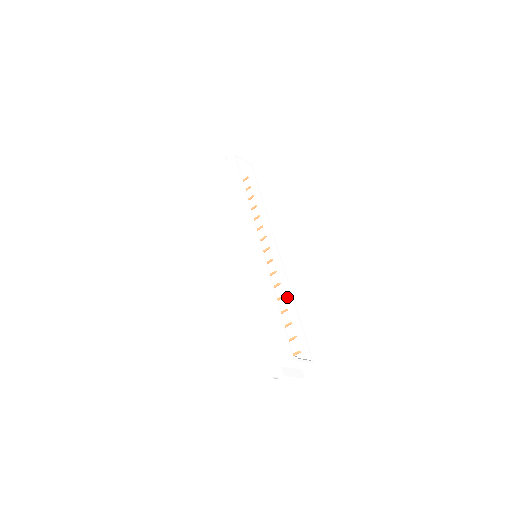
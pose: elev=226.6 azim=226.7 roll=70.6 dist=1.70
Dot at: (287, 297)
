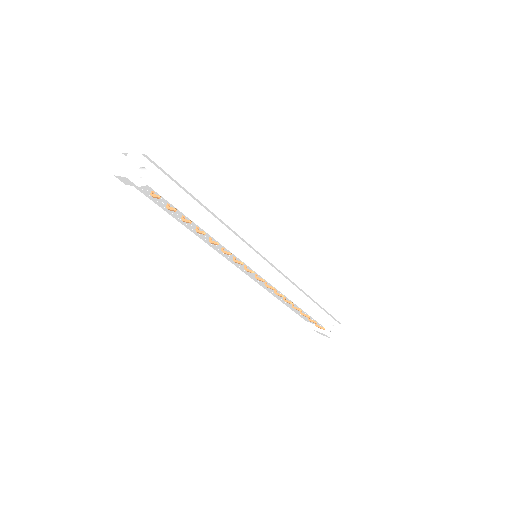
Dot at: (234, 206)
